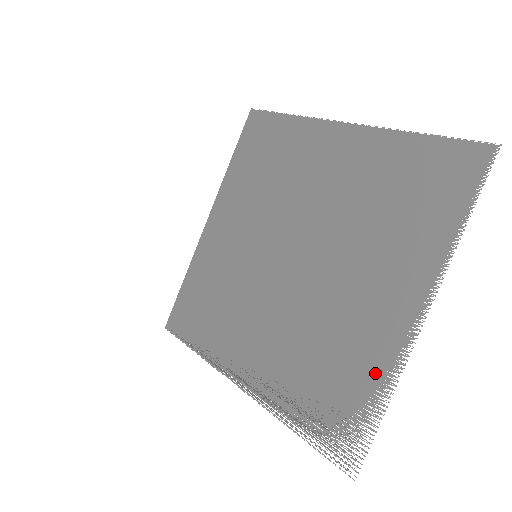
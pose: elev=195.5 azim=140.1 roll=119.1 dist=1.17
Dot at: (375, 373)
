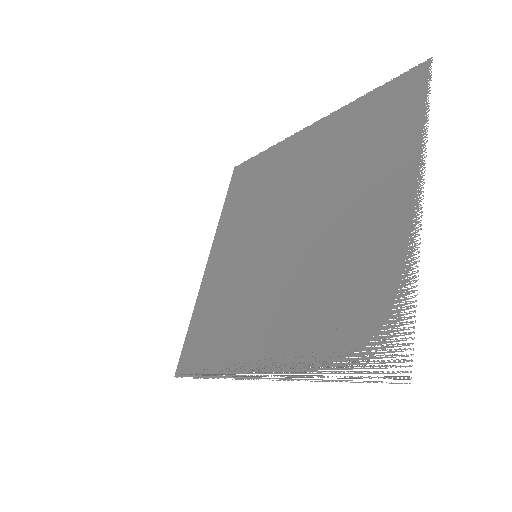
Dot at: (394, 265)
